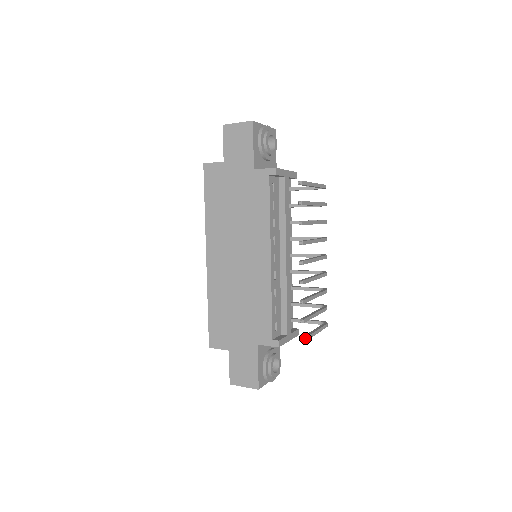
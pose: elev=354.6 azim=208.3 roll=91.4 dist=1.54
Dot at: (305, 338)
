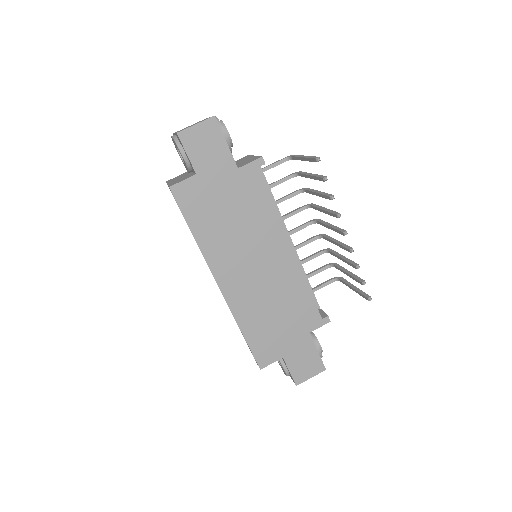
Dot at: (369, 296)
